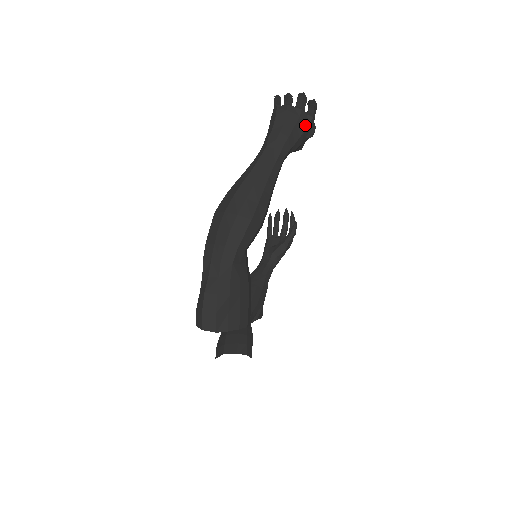
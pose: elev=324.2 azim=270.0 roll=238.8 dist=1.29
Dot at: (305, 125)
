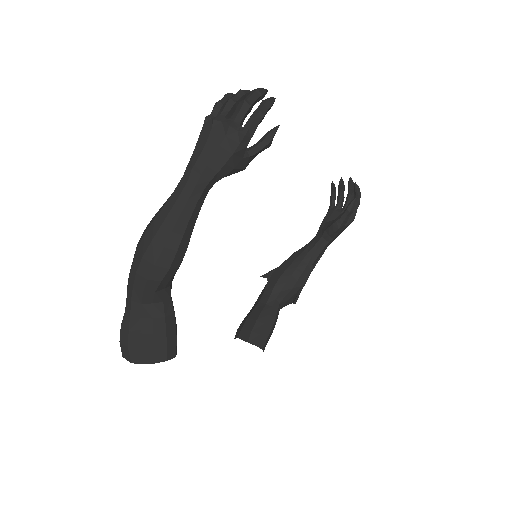
Dot at: (234, 146)
